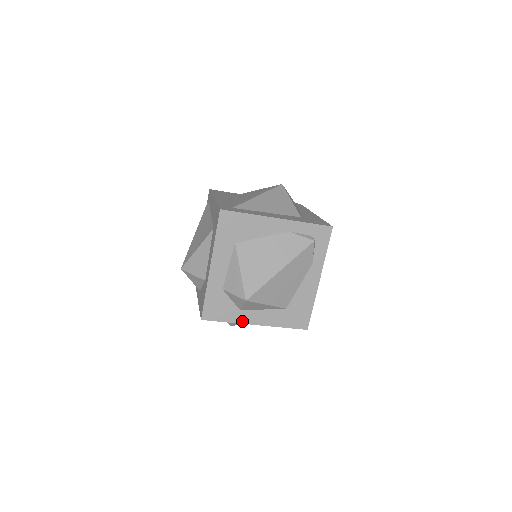
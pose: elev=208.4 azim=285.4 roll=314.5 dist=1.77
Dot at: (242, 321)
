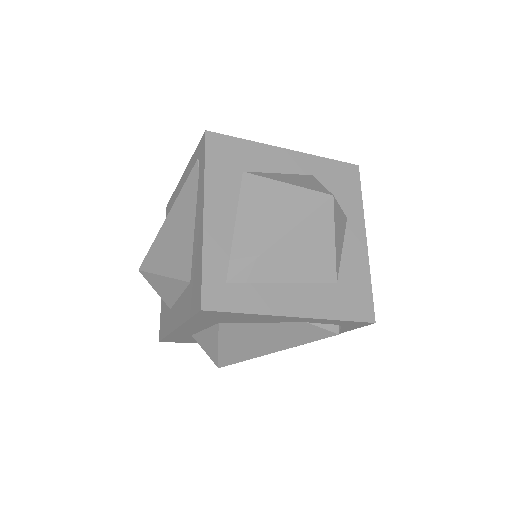
Dot at: occluded
